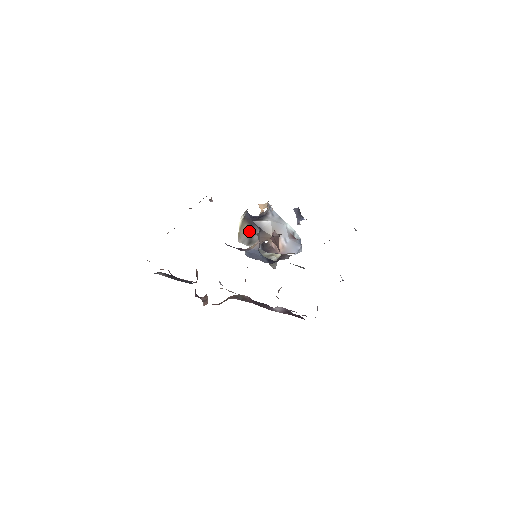
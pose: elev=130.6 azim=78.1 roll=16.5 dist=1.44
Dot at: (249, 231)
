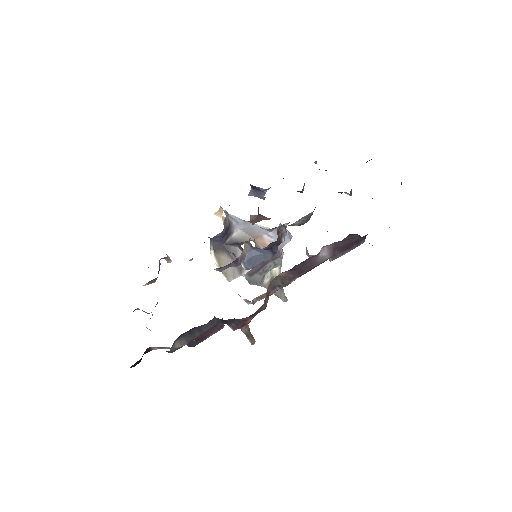
Dot at: (230, 258)
